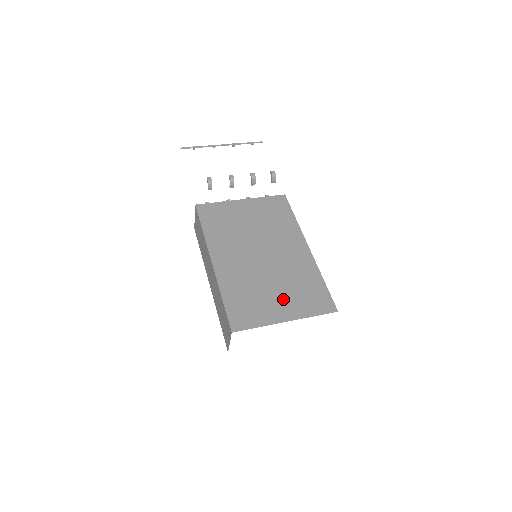
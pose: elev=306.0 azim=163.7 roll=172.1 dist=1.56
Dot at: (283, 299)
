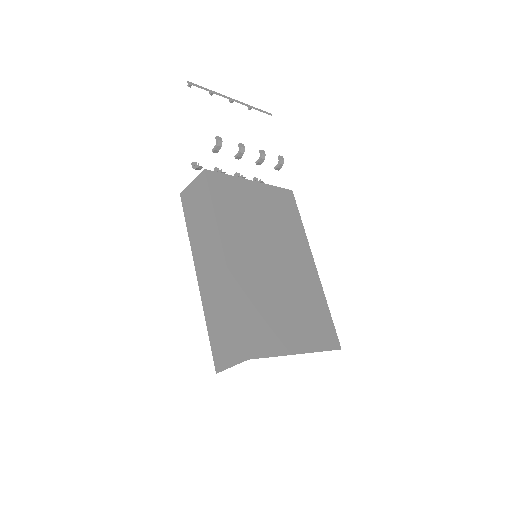
Dot at: (295, 324)
